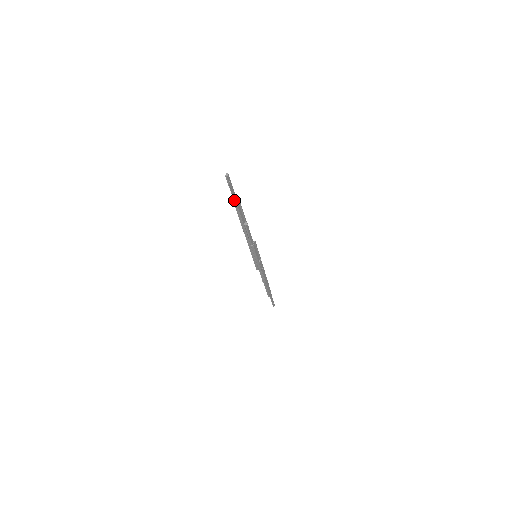
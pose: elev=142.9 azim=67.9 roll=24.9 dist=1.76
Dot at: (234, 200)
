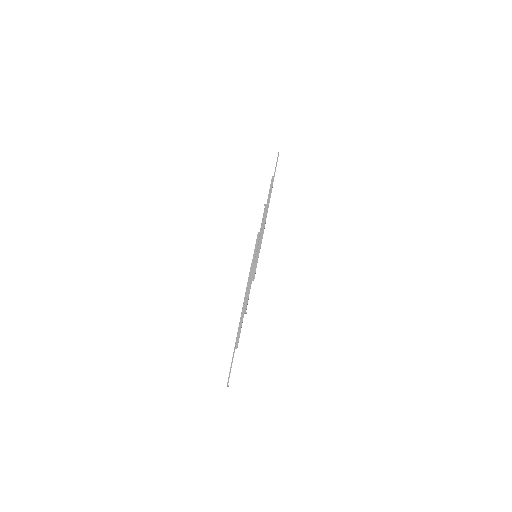
Dot at: (234, 351)
